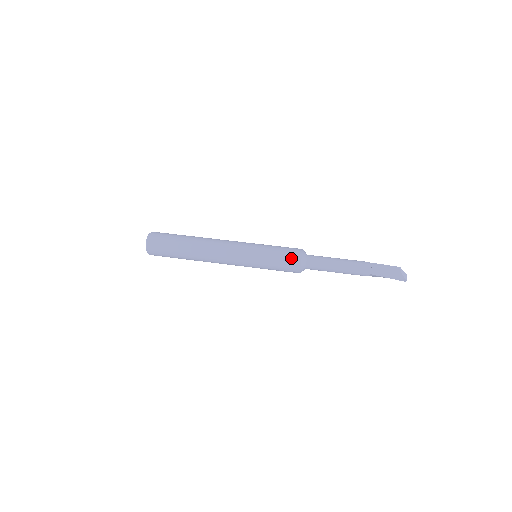
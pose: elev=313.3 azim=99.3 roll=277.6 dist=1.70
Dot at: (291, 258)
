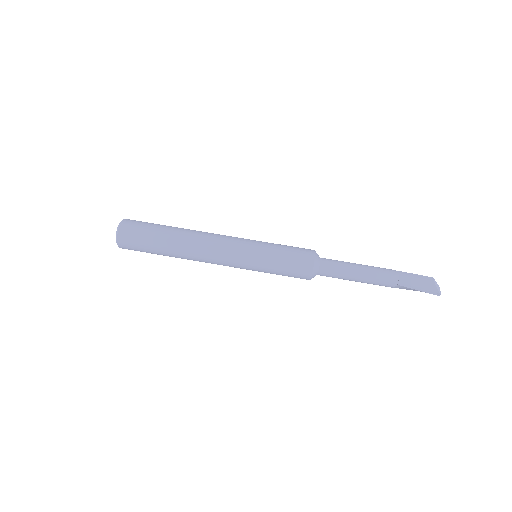
Dot at: (301, 260)
